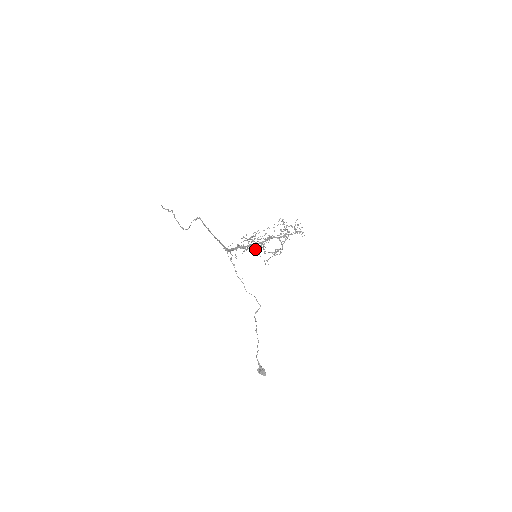
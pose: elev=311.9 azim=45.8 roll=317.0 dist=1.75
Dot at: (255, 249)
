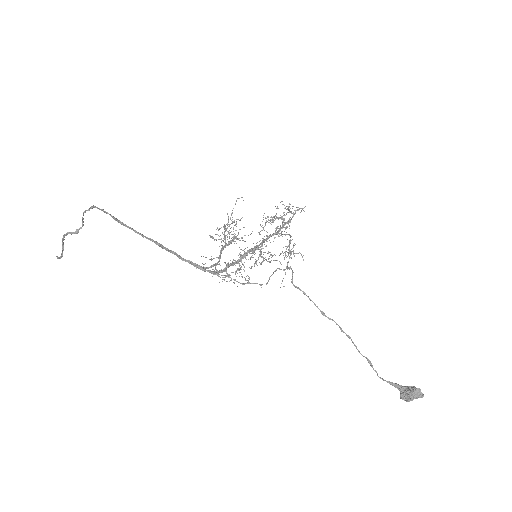
Dot at: (250, 253)
